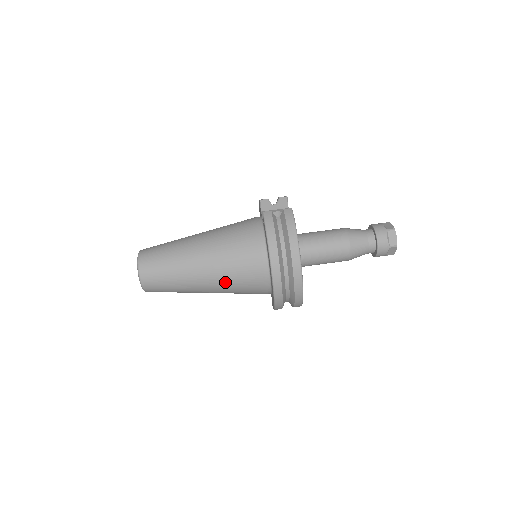
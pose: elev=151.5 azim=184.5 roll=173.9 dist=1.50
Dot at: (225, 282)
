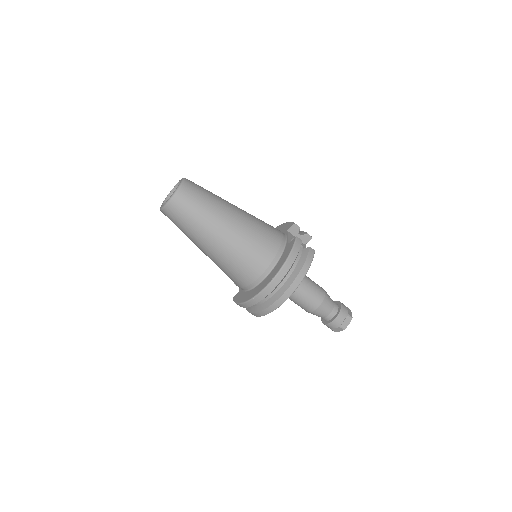
Dot at: (228, 258)
